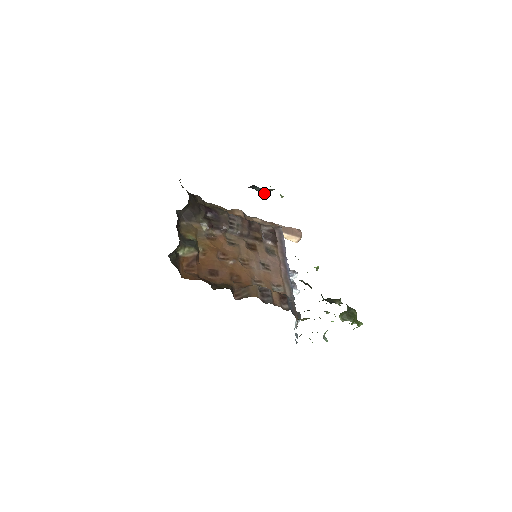
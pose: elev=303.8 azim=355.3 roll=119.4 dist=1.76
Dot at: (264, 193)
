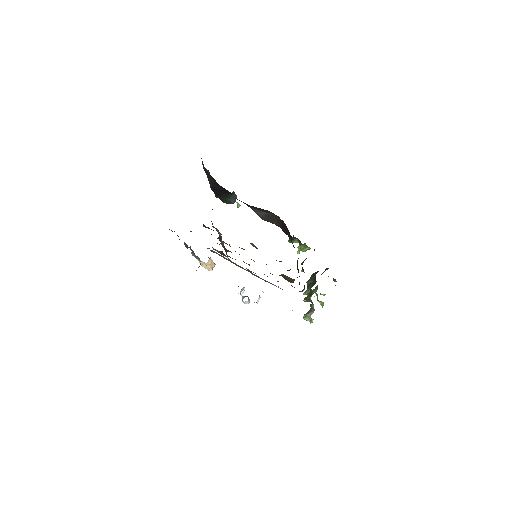
Dot at: occluded
